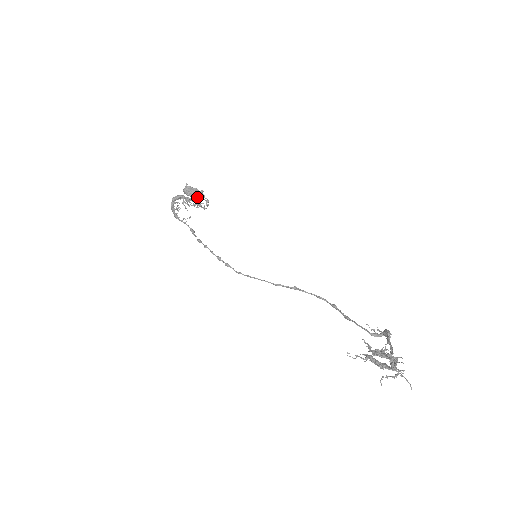
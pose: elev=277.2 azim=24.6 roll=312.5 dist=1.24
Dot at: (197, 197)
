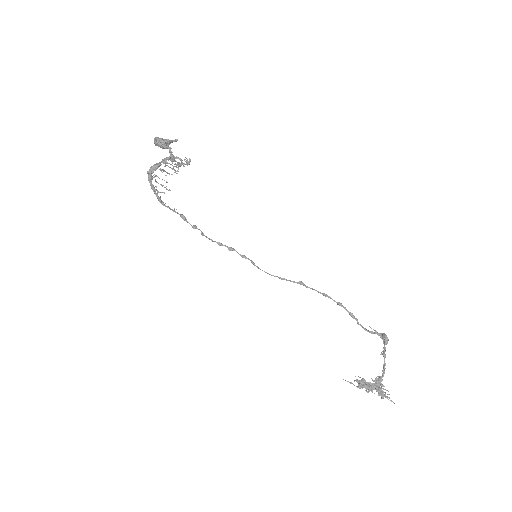
Dot at: (174, 161)
